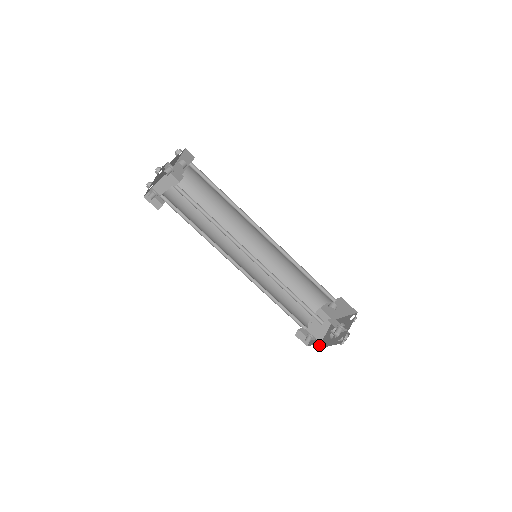
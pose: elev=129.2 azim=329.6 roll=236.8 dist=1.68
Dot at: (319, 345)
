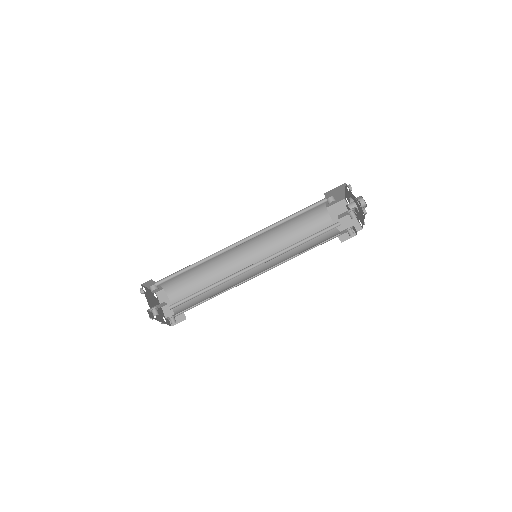
Dot at: (360, 225)
